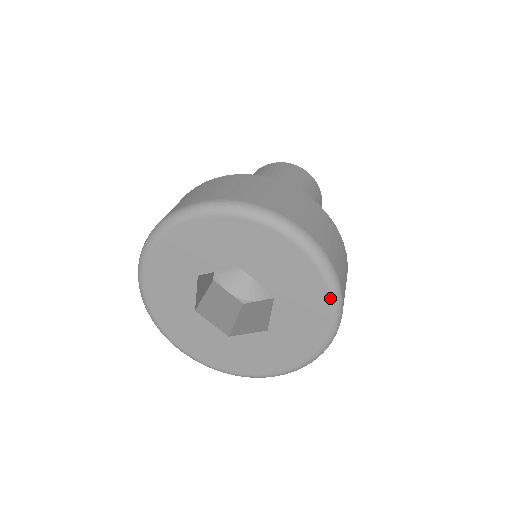
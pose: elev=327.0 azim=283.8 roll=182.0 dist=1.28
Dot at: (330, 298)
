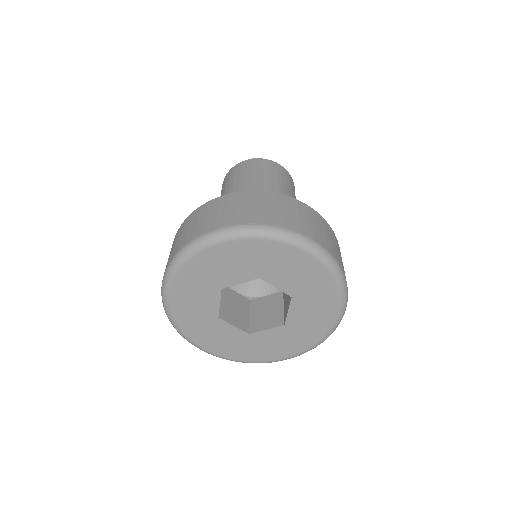
Dot at: (339, 293)
